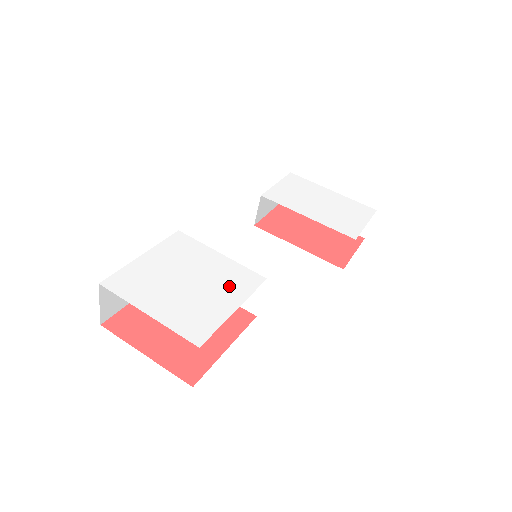
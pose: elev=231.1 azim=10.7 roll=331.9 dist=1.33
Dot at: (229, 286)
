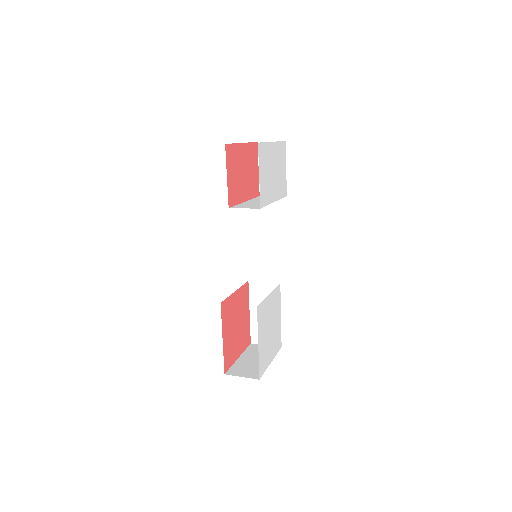
Dot at: (277, 308)
